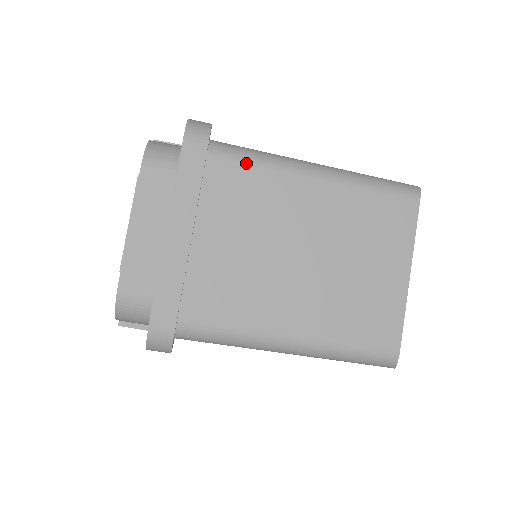
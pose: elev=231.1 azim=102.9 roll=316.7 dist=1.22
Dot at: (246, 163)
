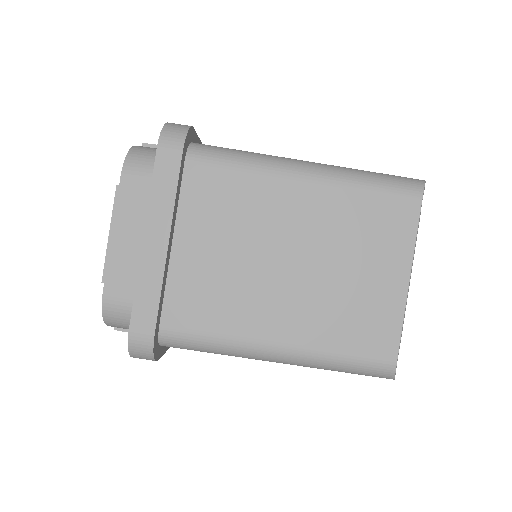
Dot at: (226, 166)
